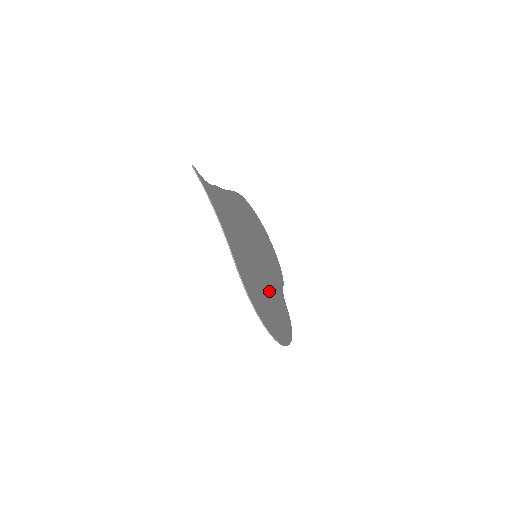
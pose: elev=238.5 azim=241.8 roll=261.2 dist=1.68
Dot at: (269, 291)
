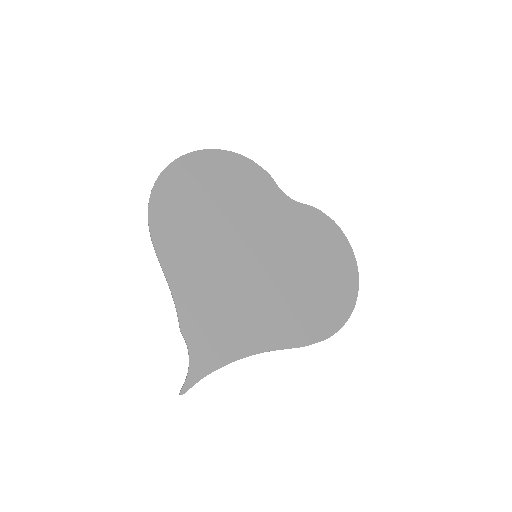
Dot at: (299, 256)
